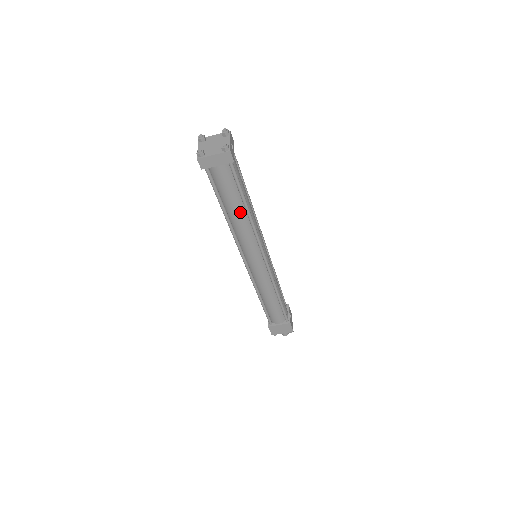
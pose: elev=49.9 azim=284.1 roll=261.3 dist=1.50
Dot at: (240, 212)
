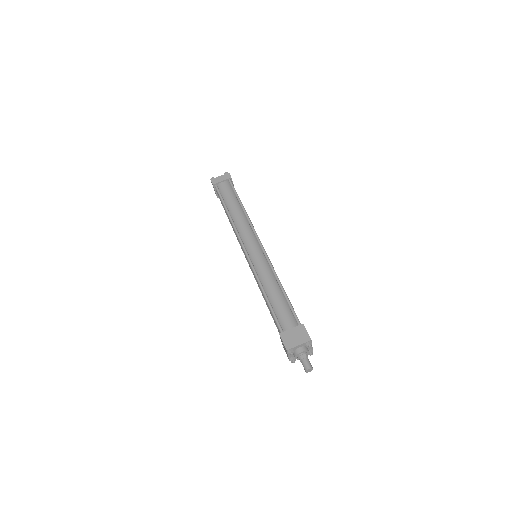
Dot at: (237, 208)
